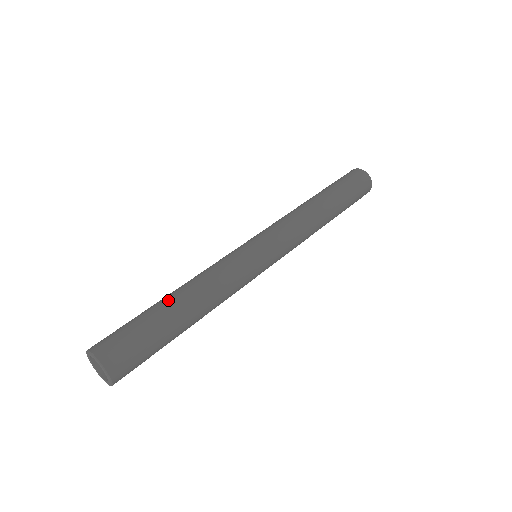
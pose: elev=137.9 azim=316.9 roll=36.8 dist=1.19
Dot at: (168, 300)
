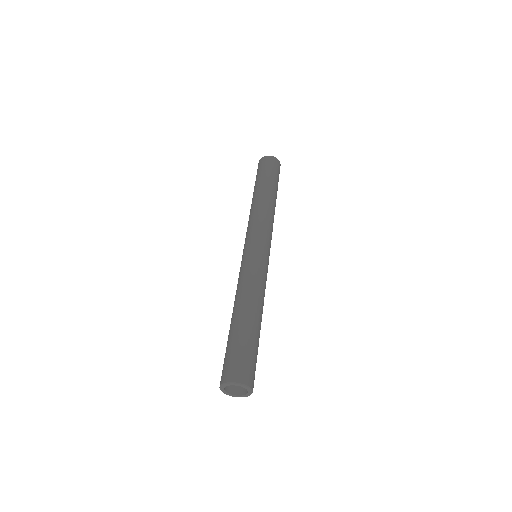
Dot at: (233, 321)
